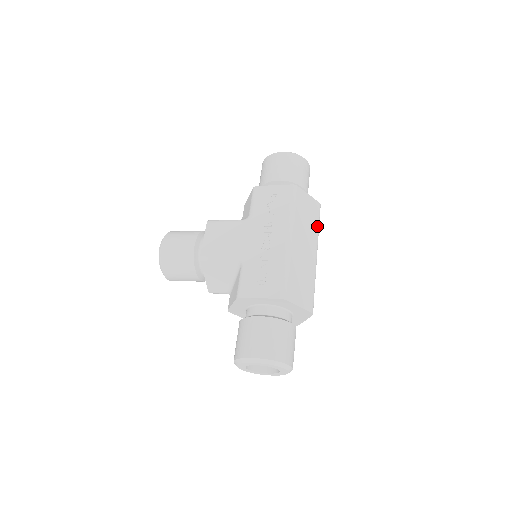
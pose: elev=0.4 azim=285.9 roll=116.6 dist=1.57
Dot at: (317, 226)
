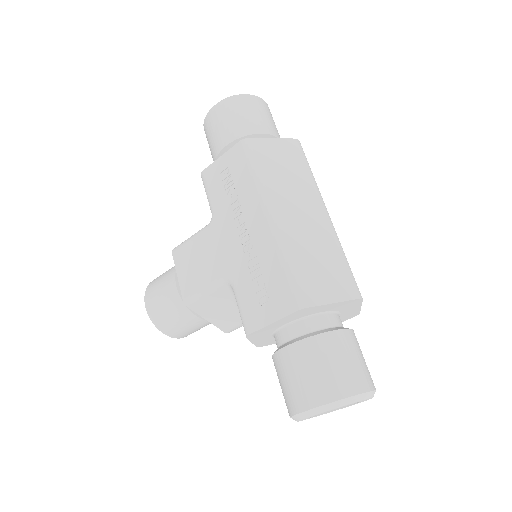
Dot at: (307, 172)
